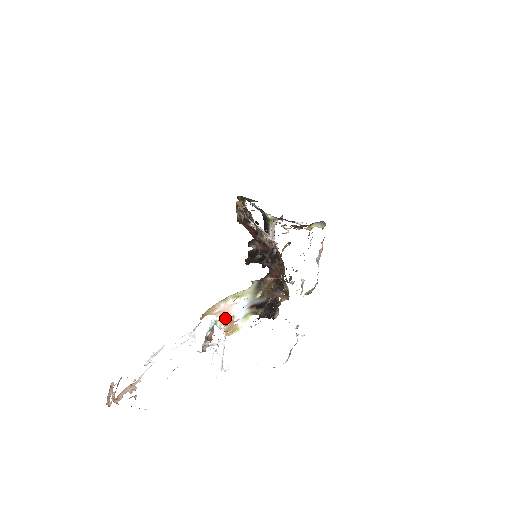
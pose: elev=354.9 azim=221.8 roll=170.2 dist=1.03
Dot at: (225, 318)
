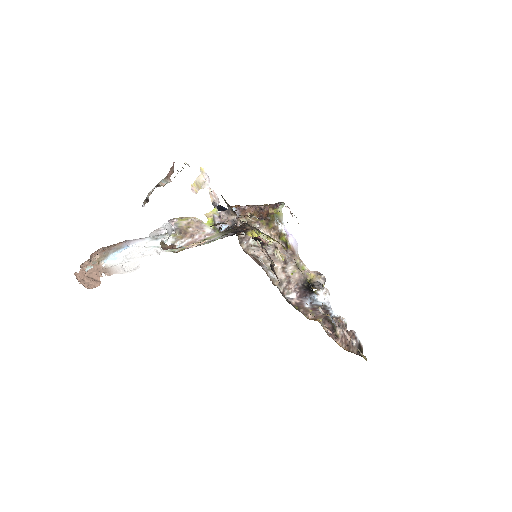
Dot at: occluded
